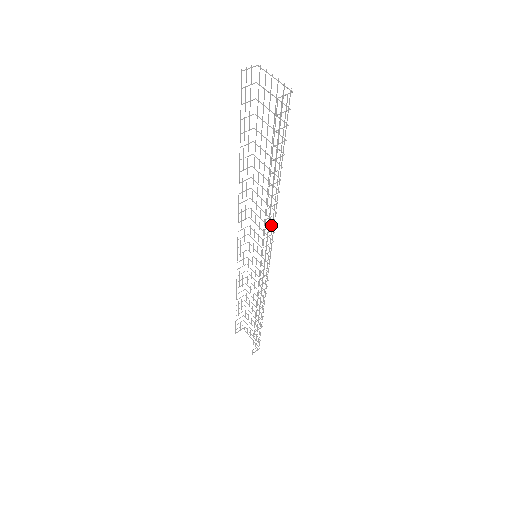
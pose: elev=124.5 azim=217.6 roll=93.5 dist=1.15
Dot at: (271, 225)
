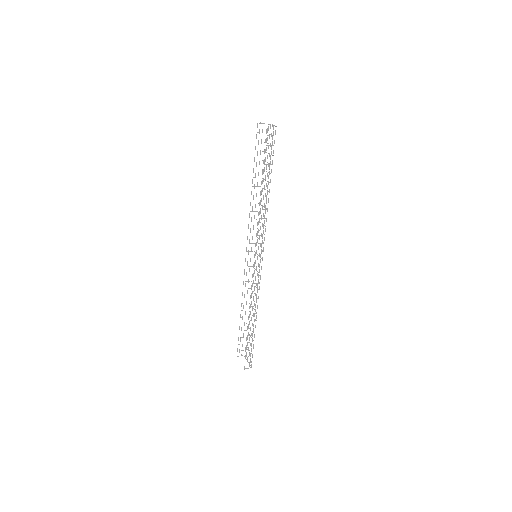
Dot at: (264, 218)
